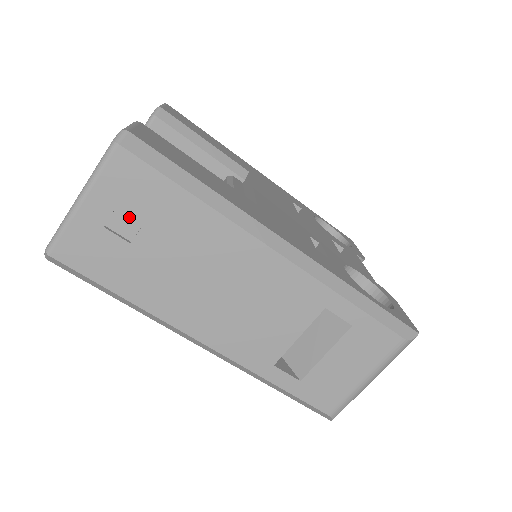
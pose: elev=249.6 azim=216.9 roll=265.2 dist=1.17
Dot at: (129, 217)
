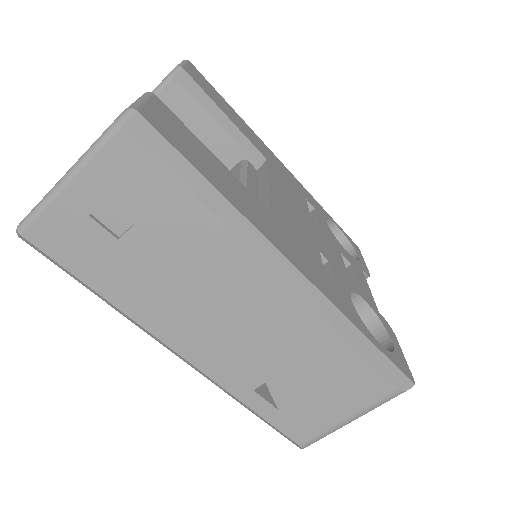
Dot at: (121, 211)
